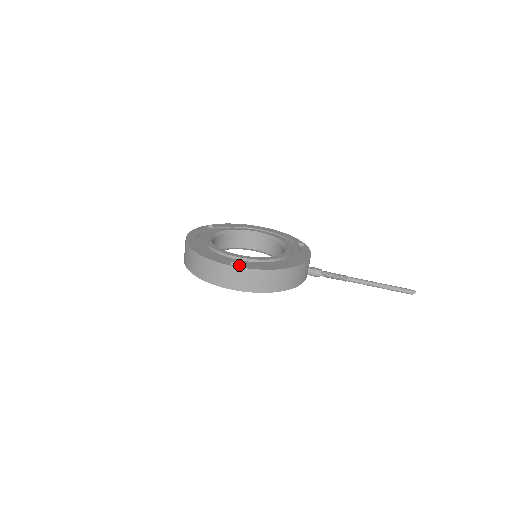
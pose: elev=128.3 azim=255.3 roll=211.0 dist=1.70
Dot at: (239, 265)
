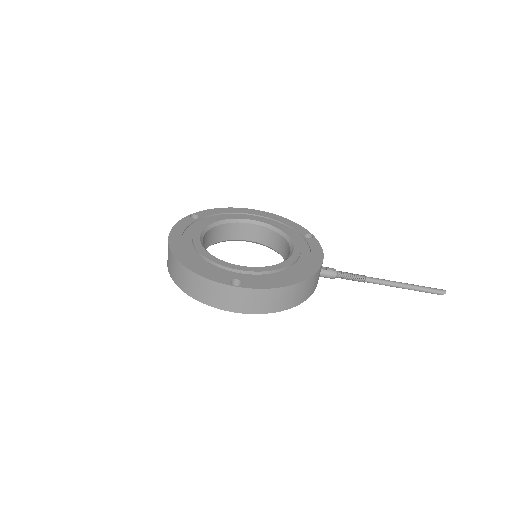
Dot at: (243, 284)
